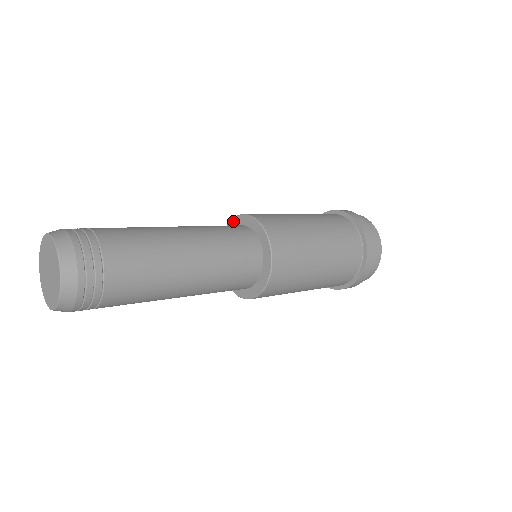
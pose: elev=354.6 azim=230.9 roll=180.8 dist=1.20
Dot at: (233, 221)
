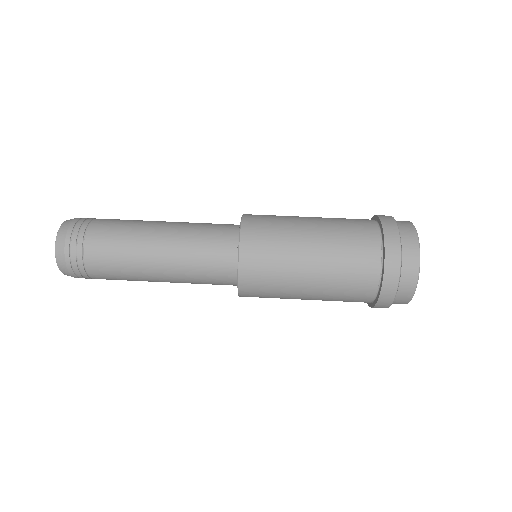
Dot at: (240, 223)
